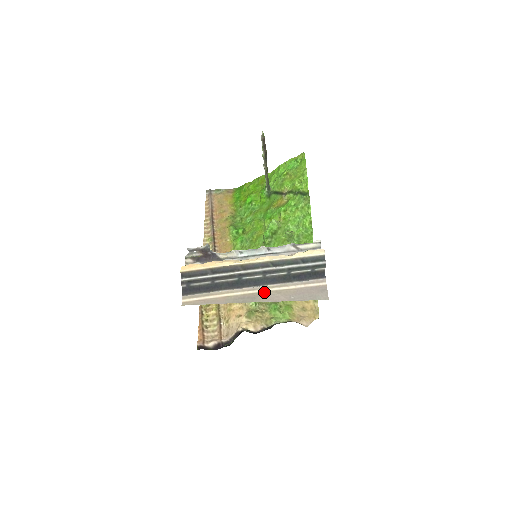
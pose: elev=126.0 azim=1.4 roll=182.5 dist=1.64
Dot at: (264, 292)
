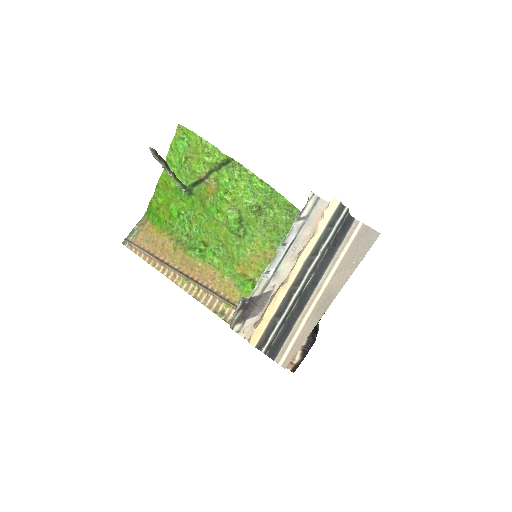
Dot at: (329, 283)
